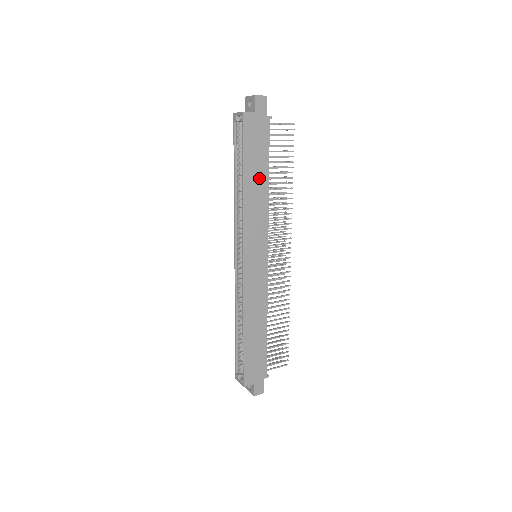
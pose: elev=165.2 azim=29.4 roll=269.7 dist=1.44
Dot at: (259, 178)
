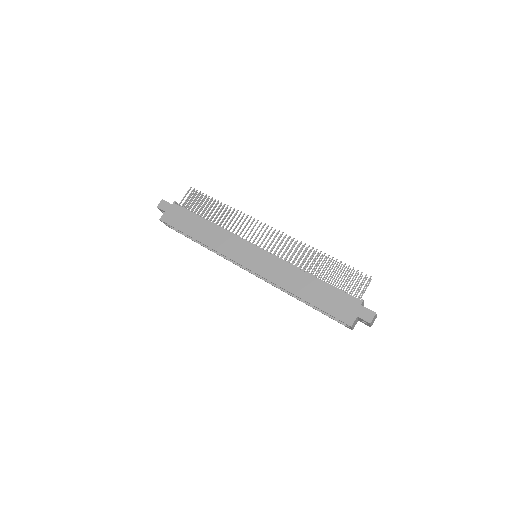
Dot at: (202, 227)
